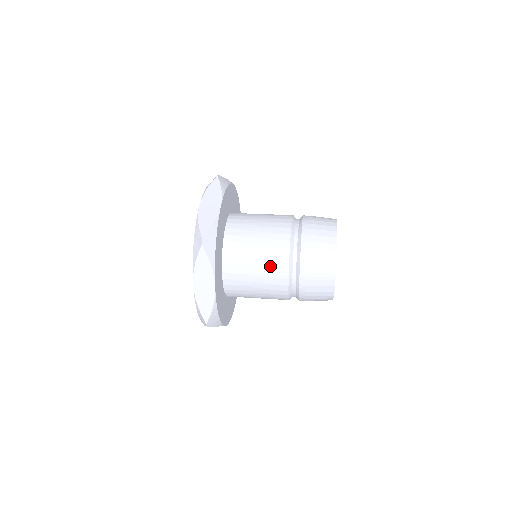
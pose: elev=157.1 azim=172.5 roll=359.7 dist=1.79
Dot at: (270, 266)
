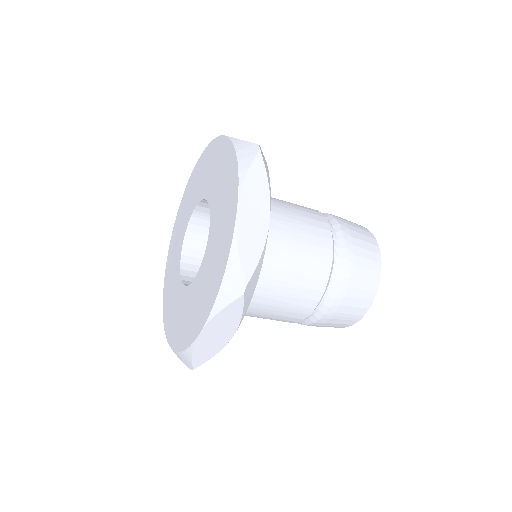
Dot at: (296, 300)
